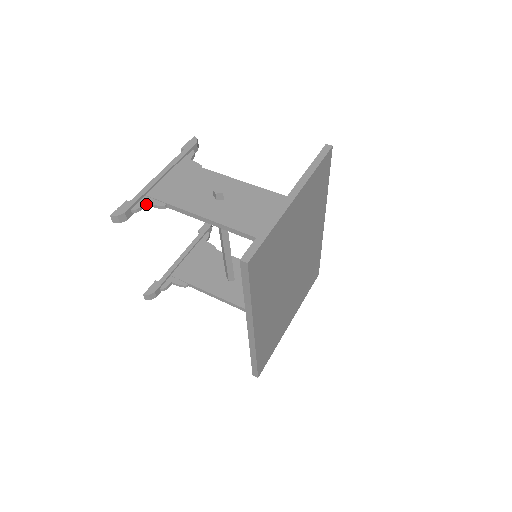
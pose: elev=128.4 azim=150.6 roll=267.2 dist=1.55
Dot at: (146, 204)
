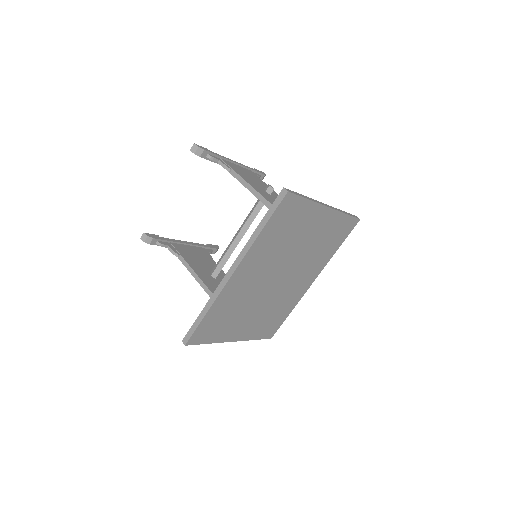
Dot at: (218, 161)
